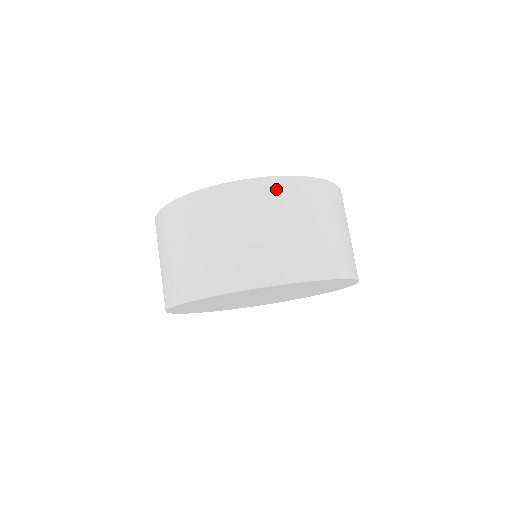
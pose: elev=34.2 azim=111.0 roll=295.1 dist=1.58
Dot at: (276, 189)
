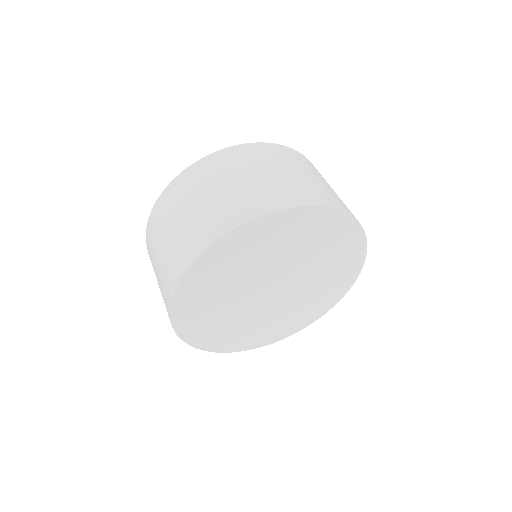
Dot at: (171, 193)
